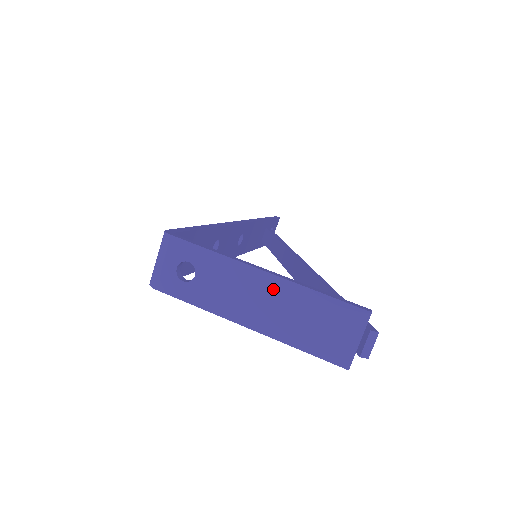
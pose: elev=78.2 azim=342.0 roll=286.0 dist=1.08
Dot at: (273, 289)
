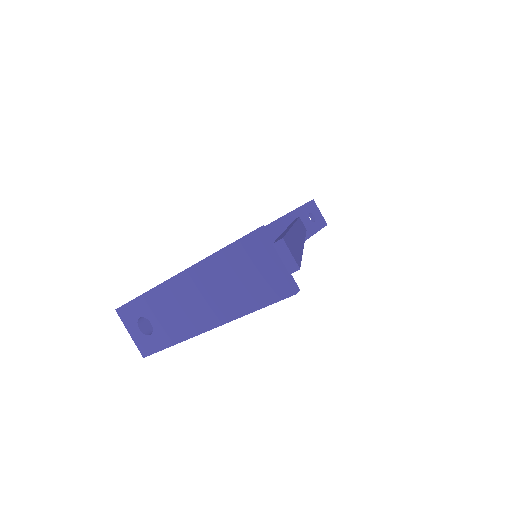
Dot at: (192, 283)
